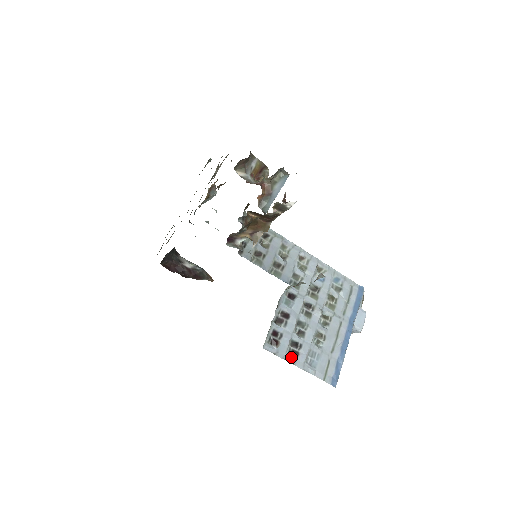
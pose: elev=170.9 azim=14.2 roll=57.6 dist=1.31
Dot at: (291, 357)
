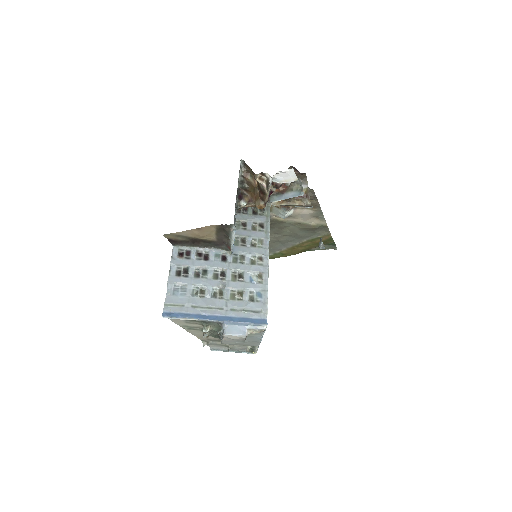
Dot at: (174, 271)
